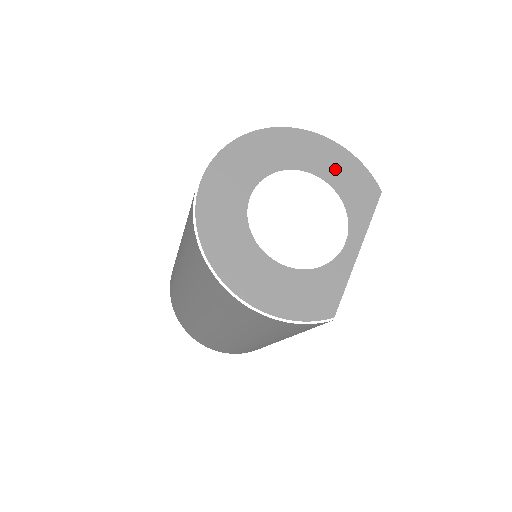
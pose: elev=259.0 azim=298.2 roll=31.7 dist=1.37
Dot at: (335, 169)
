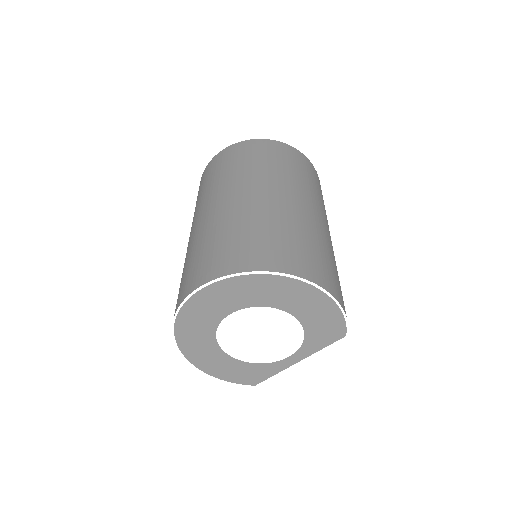
Dot at: (314, 314)
